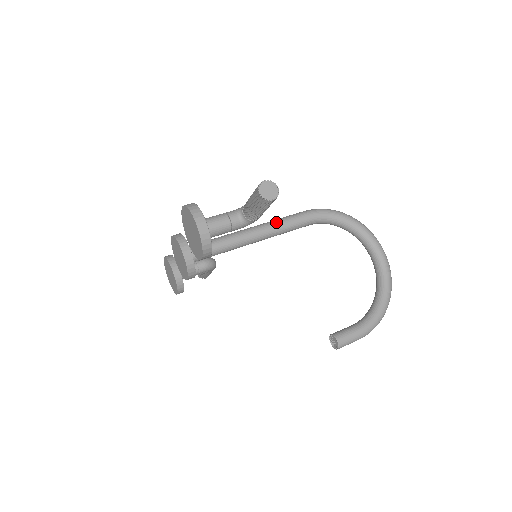
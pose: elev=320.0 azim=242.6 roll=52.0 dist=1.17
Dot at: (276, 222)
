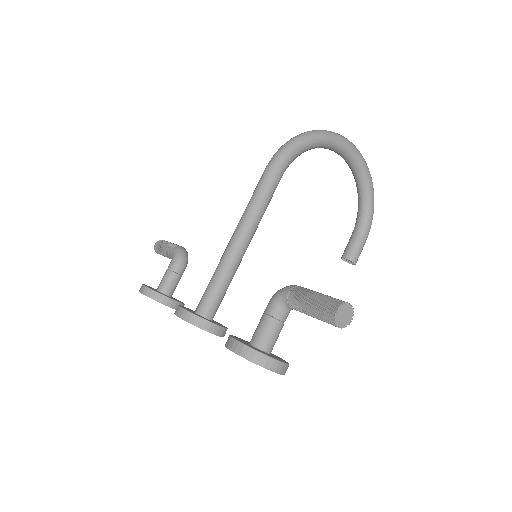
Dot at: (256, 211)
